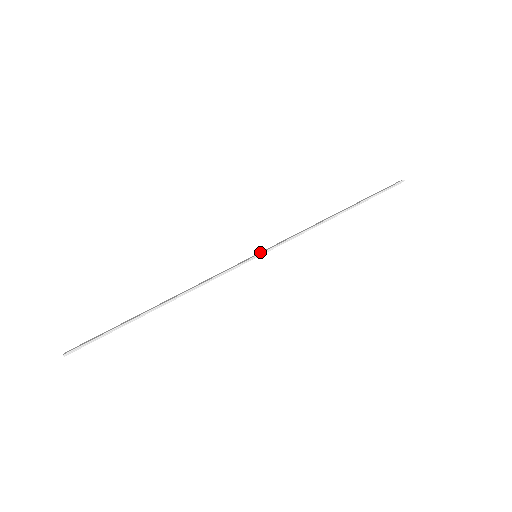
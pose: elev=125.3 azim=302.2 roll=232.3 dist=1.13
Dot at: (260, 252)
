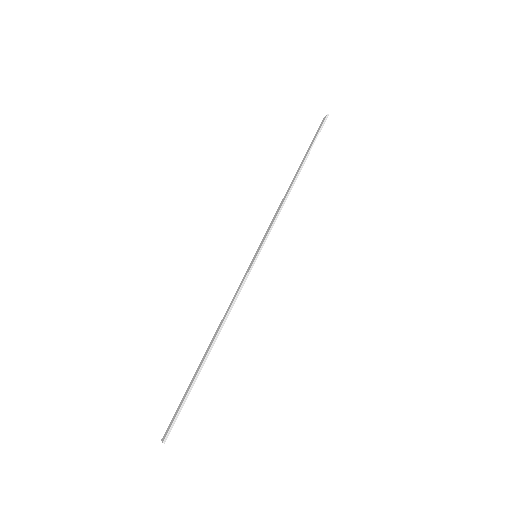
Dot at: (257, 250)
